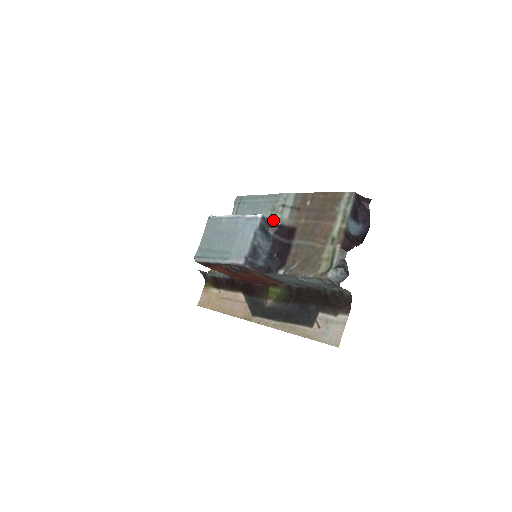
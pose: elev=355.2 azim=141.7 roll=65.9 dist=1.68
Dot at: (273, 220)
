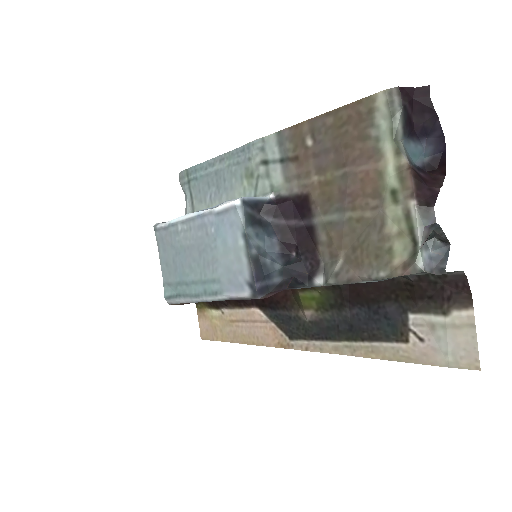
Dot at: (259, 193)
